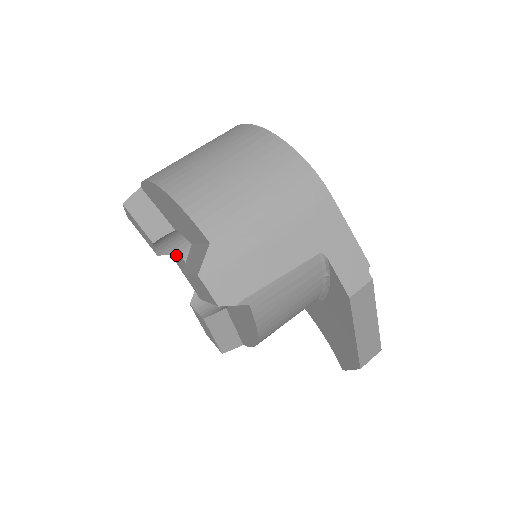
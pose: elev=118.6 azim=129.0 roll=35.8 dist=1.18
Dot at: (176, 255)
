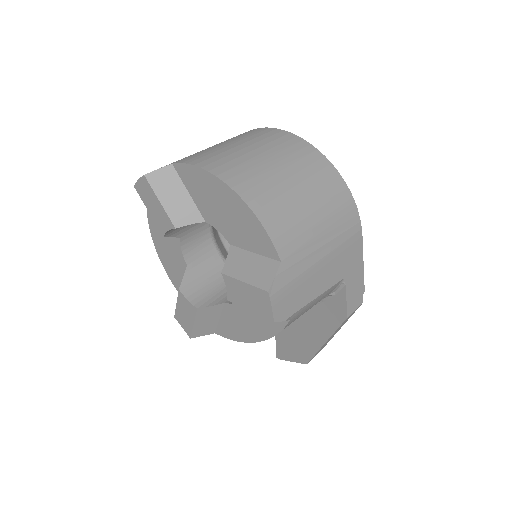
Dot at: occluded
